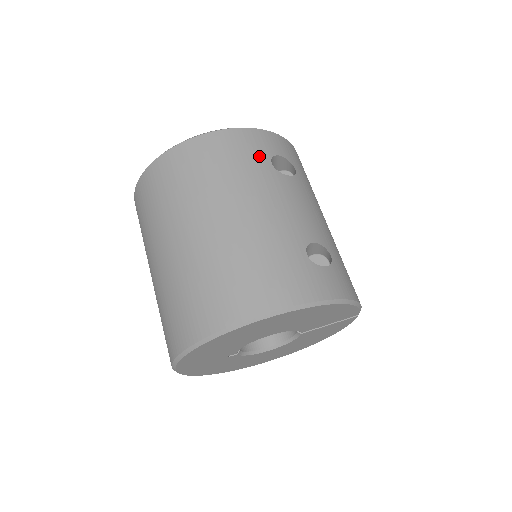
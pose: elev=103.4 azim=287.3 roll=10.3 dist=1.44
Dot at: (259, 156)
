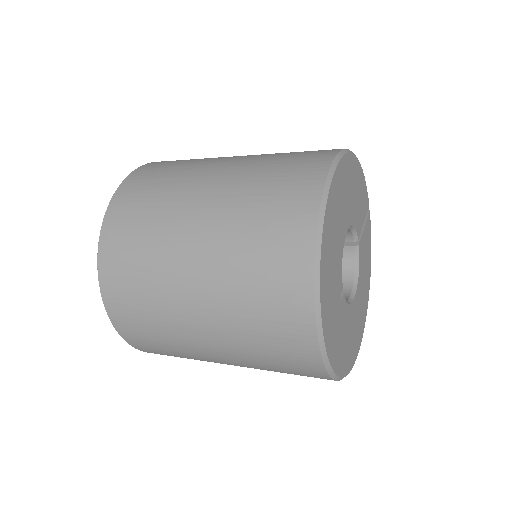
Dot at: occluded
